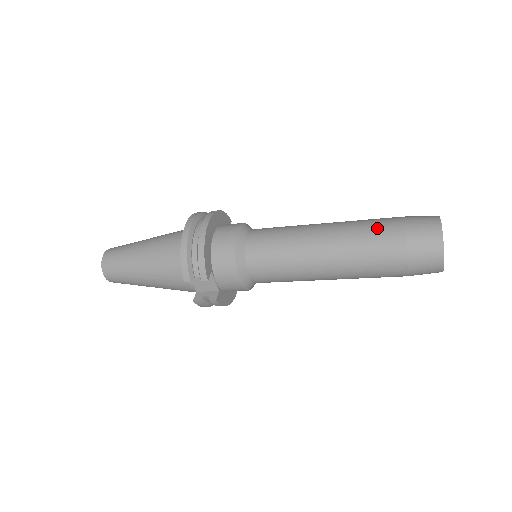
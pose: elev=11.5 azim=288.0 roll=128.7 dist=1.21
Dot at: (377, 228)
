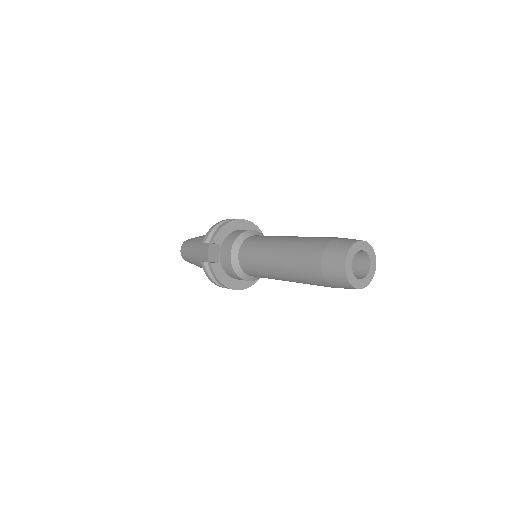
Dot at: (321, 237)
